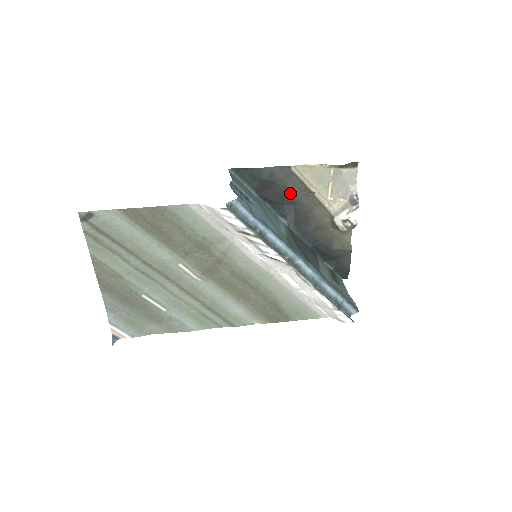
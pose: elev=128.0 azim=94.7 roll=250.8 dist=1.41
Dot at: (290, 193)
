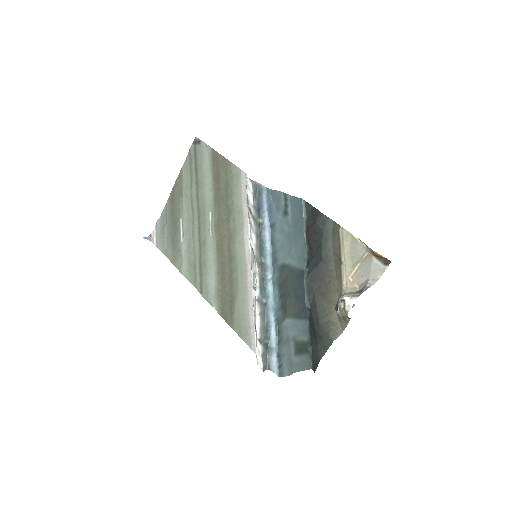
Dot at: (326, 249)
